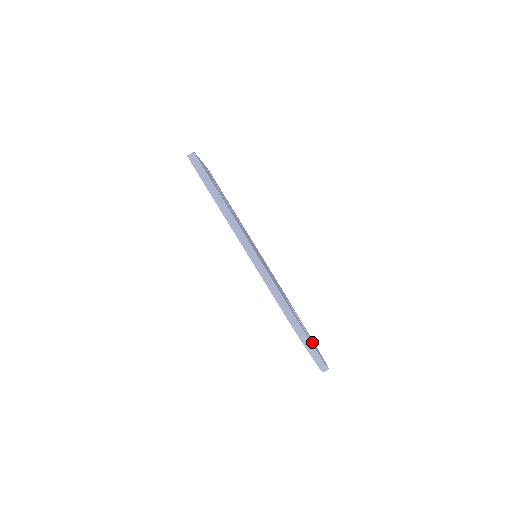
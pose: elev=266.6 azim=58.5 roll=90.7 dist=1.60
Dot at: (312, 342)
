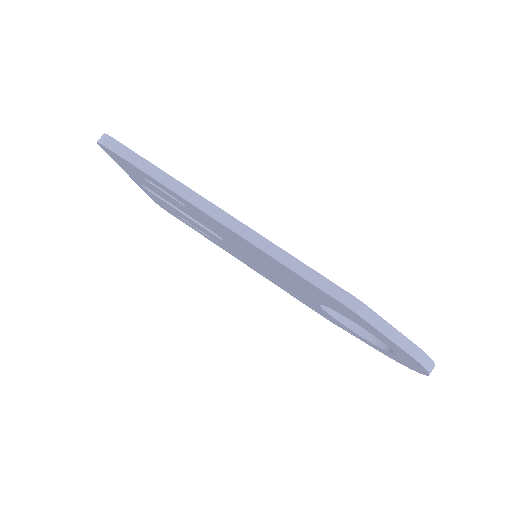
Dot at: occluded
